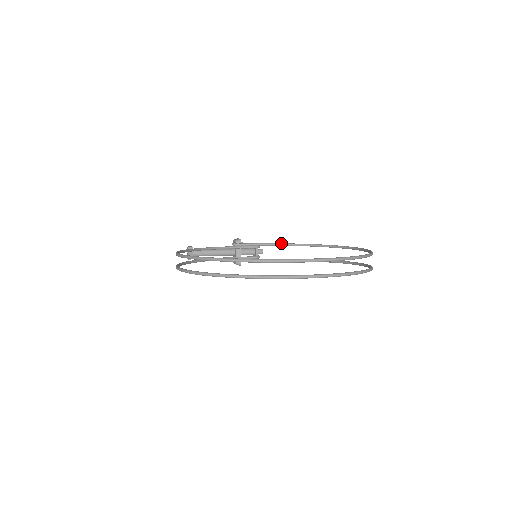
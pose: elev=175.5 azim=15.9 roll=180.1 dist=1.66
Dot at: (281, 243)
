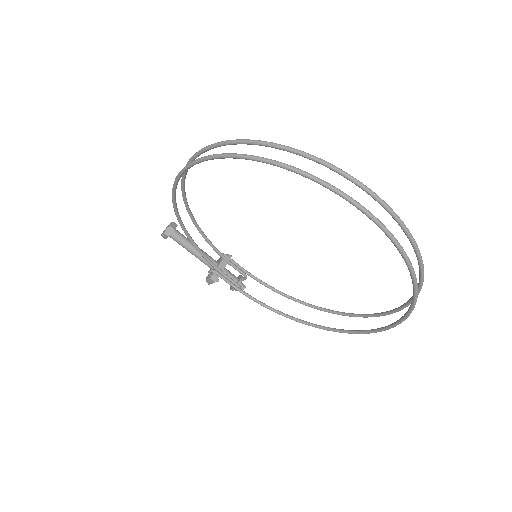
Dot at: occluded
